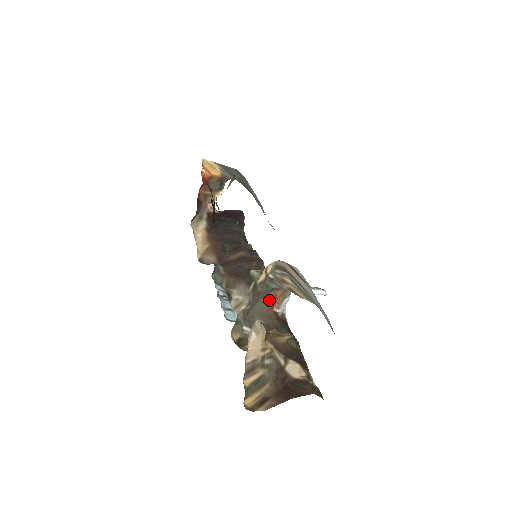
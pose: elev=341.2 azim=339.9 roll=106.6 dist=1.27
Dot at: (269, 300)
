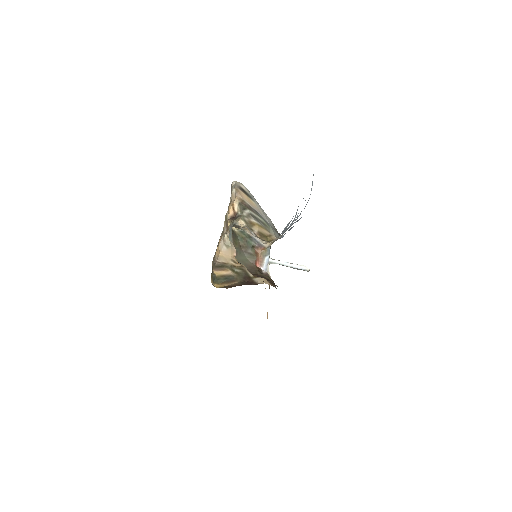
Dot at: (251, 255)
